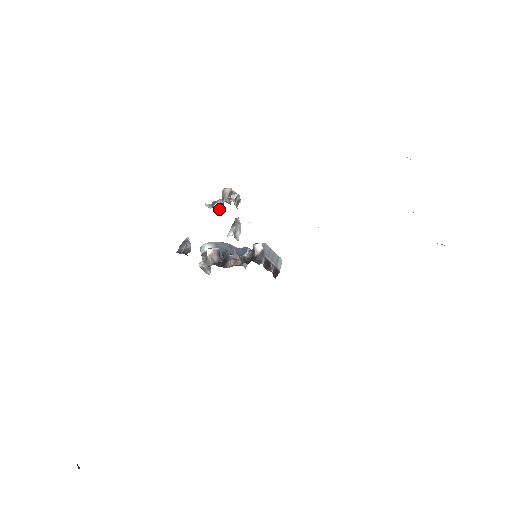
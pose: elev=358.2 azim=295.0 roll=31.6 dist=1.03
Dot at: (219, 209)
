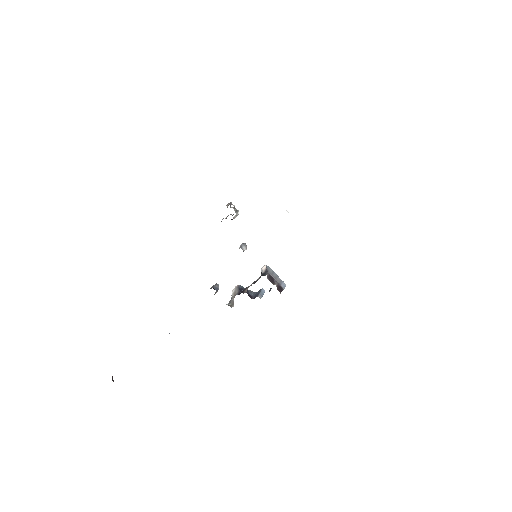
Dot at: occluded
